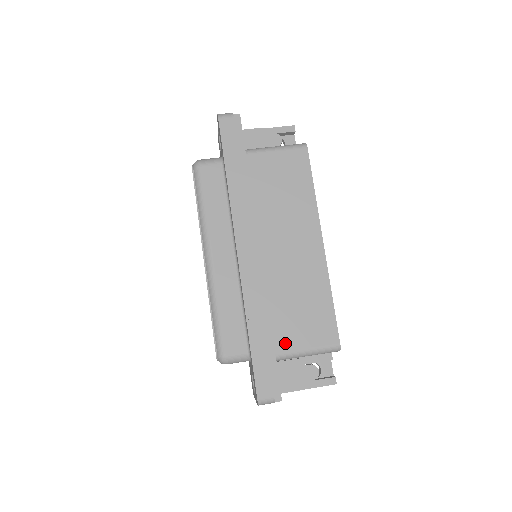
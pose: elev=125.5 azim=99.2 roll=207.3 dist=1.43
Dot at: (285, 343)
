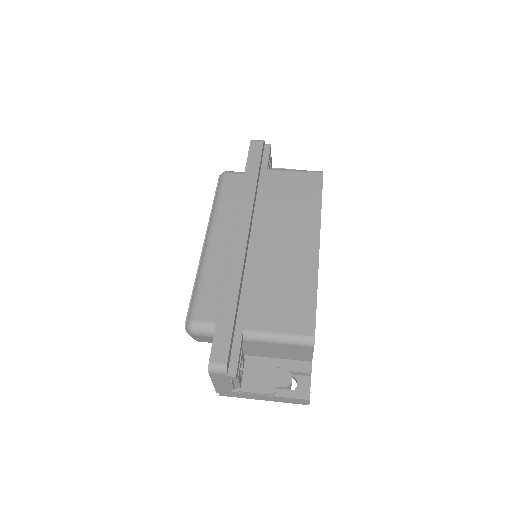
Dot at: (256, 322)
